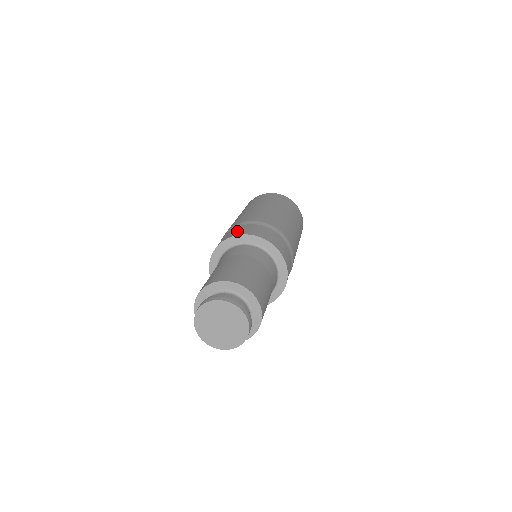
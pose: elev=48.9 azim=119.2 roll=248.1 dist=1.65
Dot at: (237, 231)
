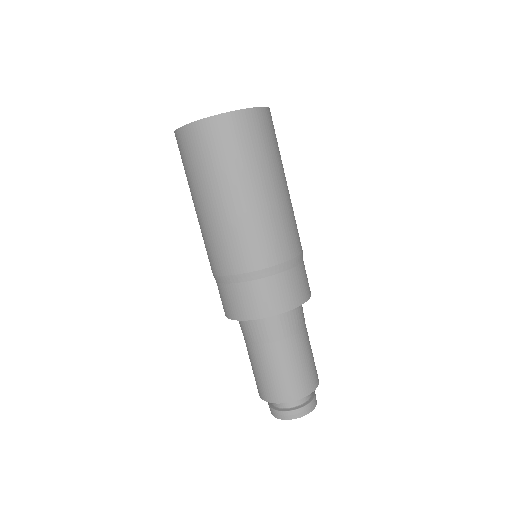
Dot at: (247, 305)
